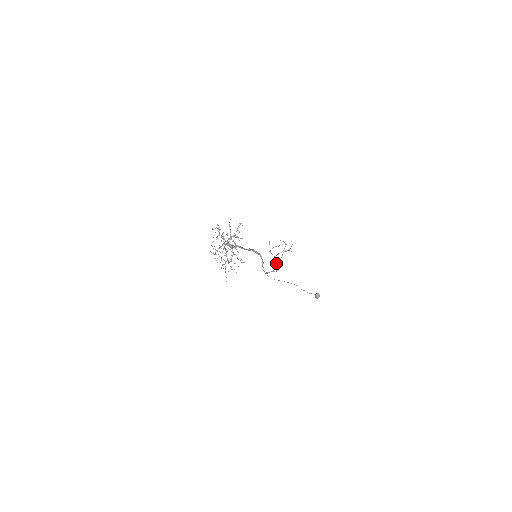
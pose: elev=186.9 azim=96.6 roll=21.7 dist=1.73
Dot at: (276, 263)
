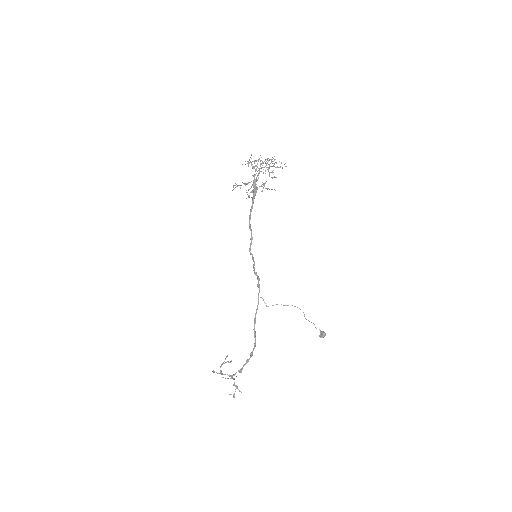
Dot at: occluded
